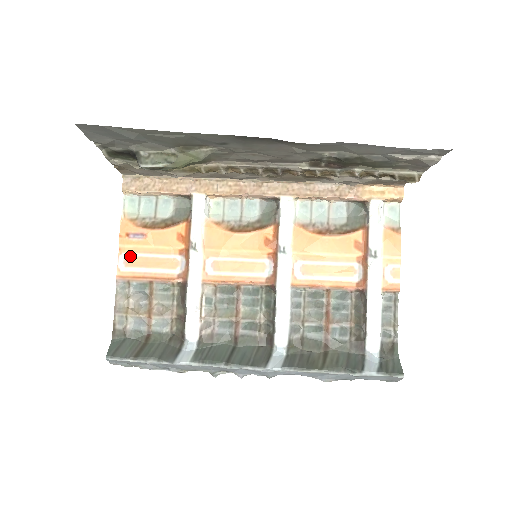
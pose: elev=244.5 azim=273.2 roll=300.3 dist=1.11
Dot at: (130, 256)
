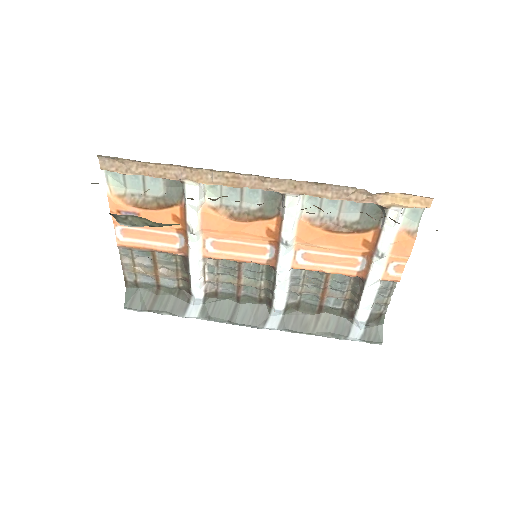
Dot at: (126, 229)
